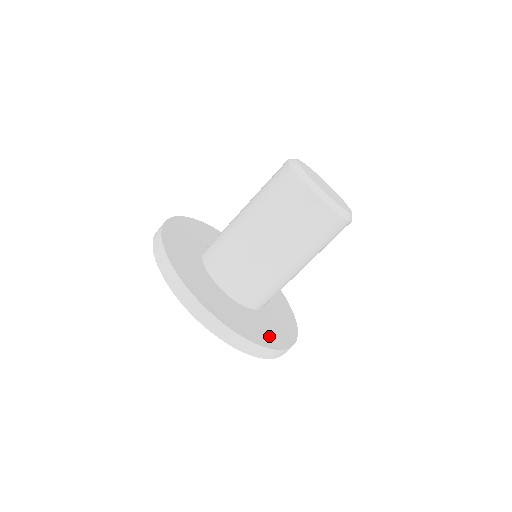
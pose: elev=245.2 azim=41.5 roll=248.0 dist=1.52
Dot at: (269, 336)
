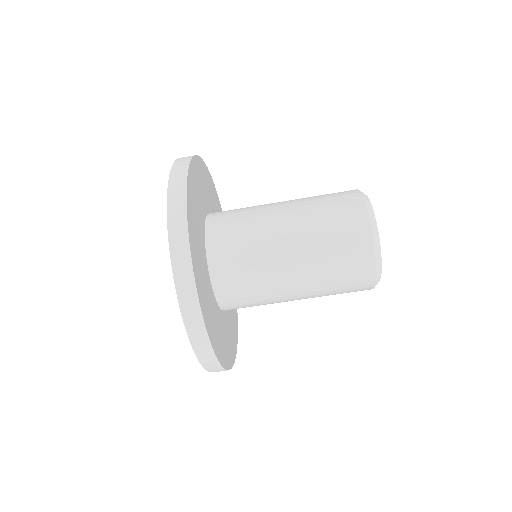
Dot at: (222, 347)
